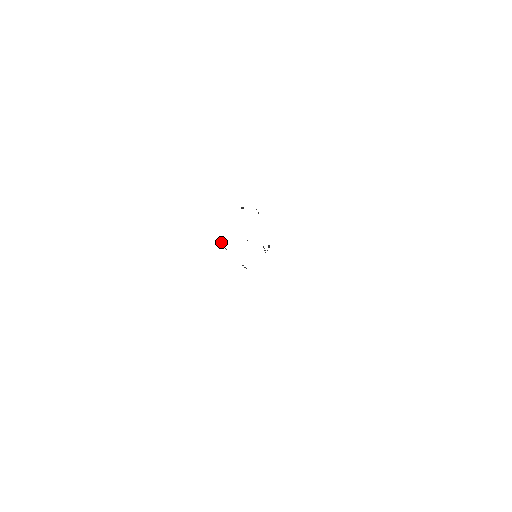
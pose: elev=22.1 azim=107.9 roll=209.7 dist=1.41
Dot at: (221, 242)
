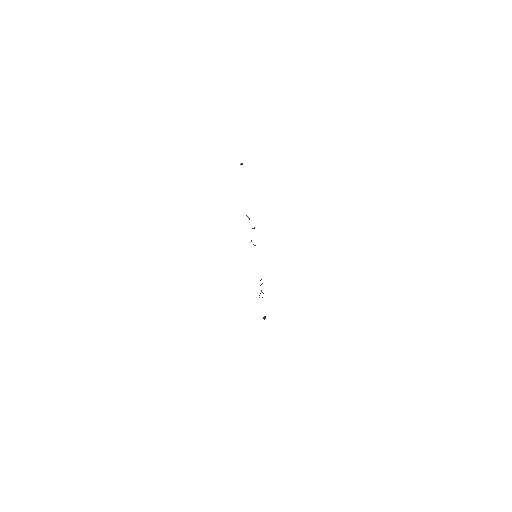
Dot at: (240, 164)
